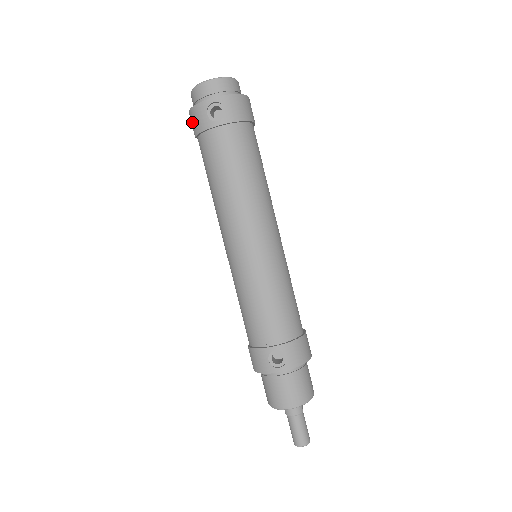
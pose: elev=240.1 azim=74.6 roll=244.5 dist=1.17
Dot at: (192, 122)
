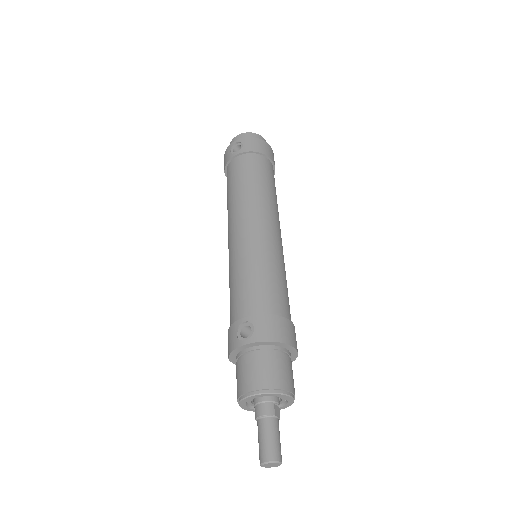
Dot at: occluded
